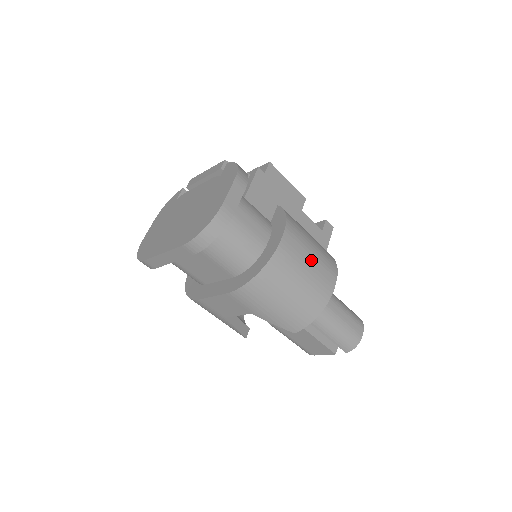
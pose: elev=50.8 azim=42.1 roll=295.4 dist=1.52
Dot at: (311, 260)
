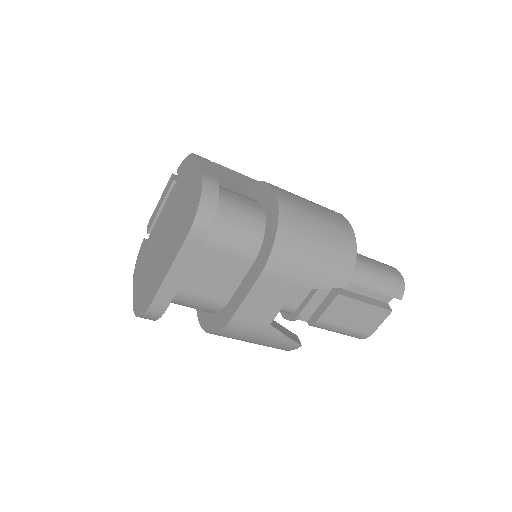
Dot at: (312, 206)
